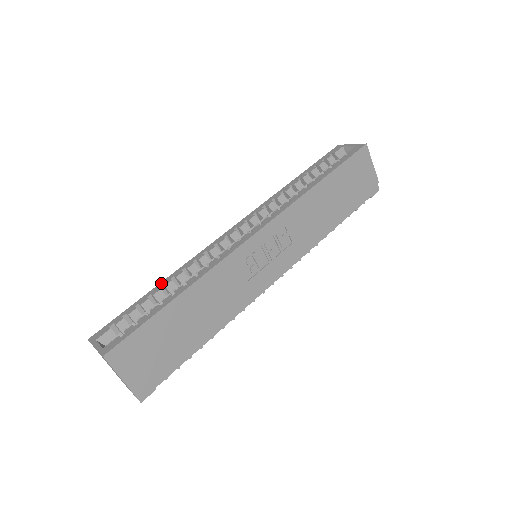
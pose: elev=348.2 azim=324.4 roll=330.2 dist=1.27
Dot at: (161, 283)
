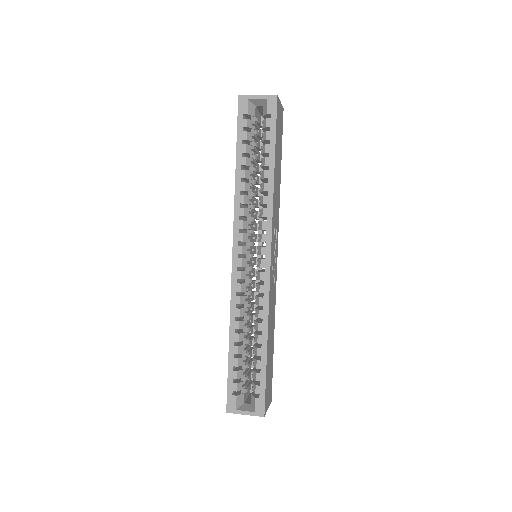
Dot at: (231, 341)
